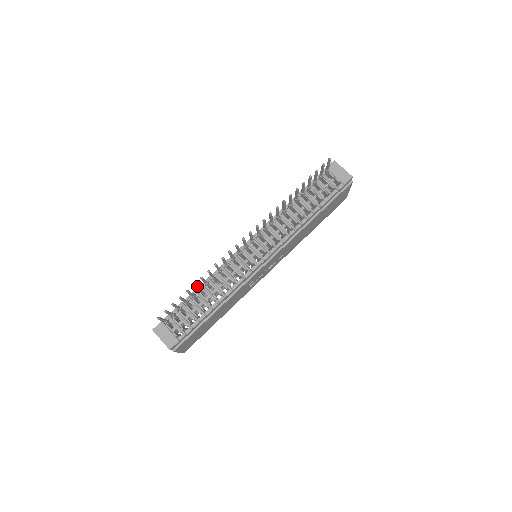
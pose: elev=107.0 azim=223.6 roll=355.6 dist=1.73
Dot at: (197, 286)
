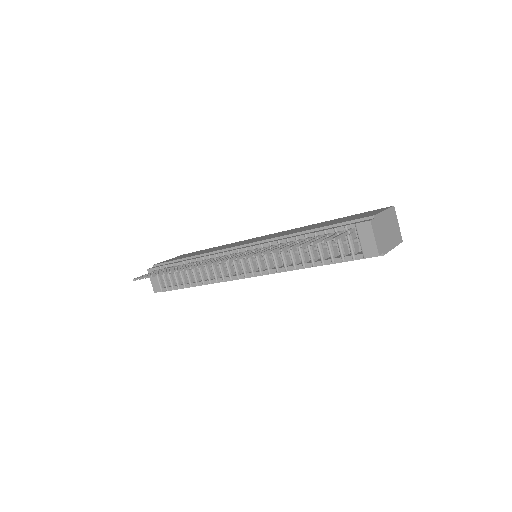
Dot at: occluded
